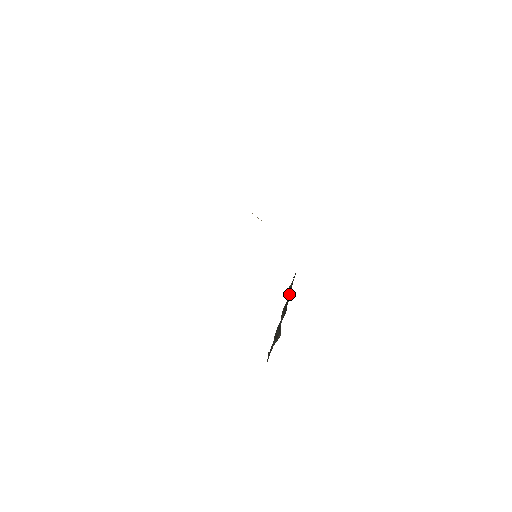
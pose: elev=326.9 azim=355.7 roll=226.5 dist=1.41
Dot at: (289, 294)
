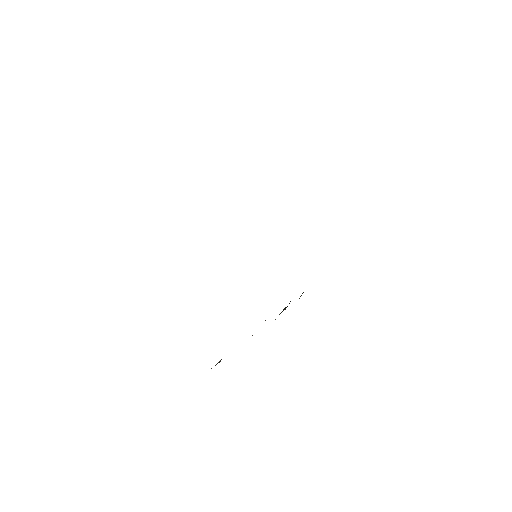
Dot at: occluded
